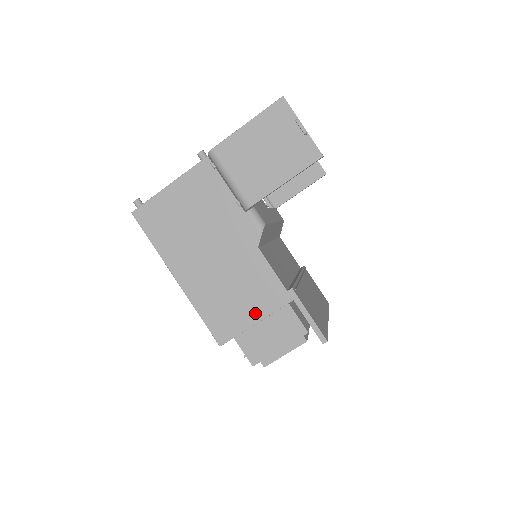
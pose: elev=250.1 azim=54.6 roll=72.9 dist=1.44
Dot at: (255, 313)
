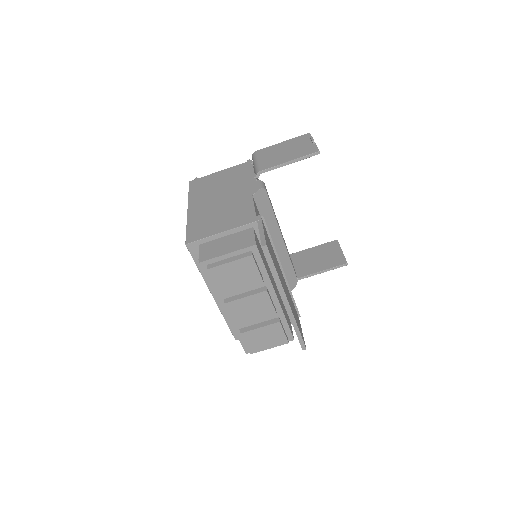
Dot at: (225, 227)
